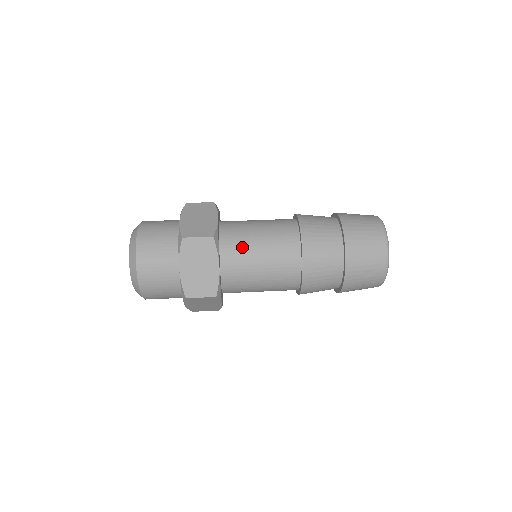
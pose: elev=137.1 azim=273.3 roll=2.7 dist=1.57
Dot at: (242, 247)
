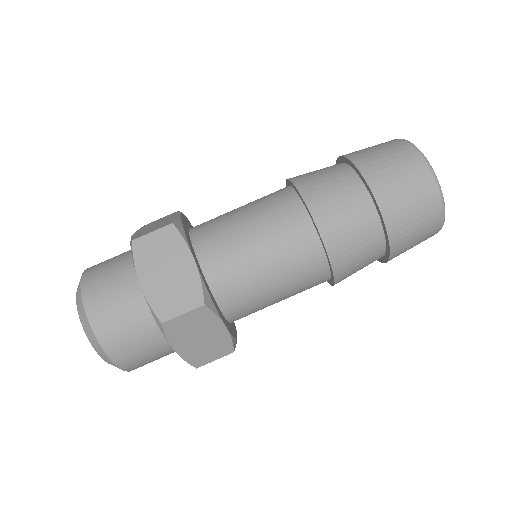
Dot at: occluded
